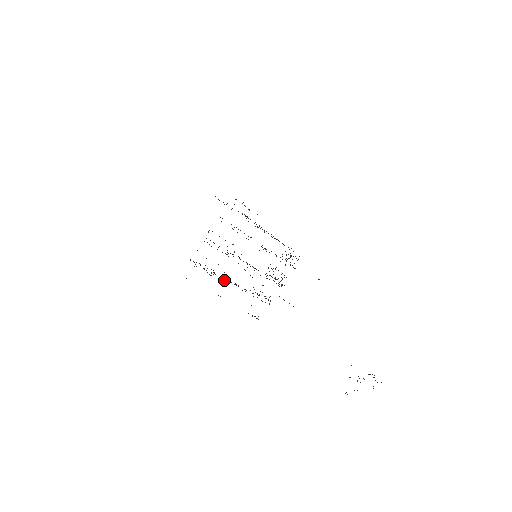
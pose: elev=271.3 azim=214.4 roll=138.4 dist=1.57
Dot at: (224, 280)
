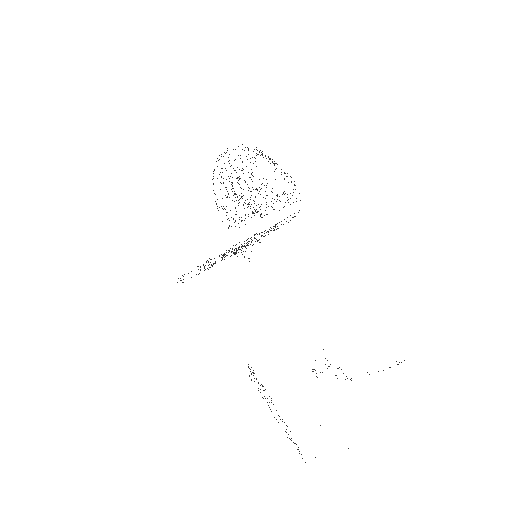
Dot at: occluded
